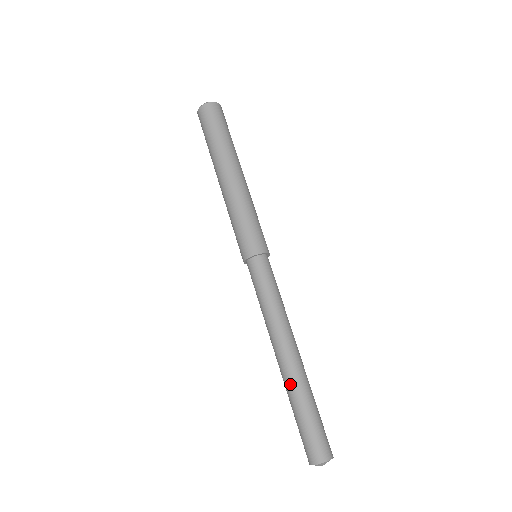
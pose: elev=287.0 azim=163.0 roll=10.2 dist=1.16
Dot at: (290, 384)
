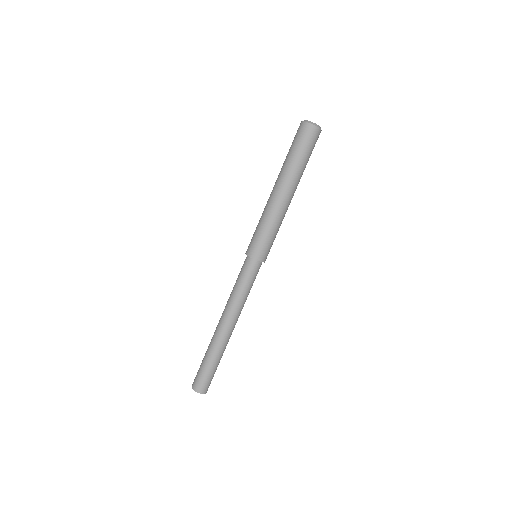
Dot at: (220, 347)
